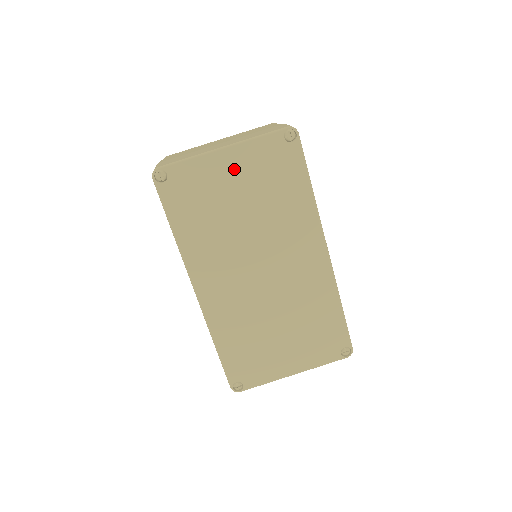
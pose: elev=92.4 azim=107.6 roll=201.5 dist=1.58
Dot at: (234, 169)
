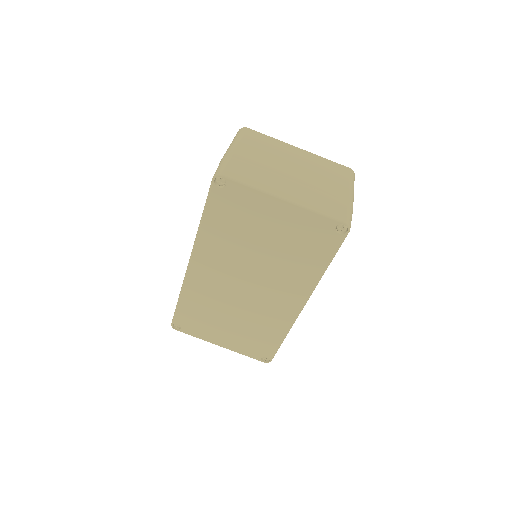
Dot at: (280, 218)
